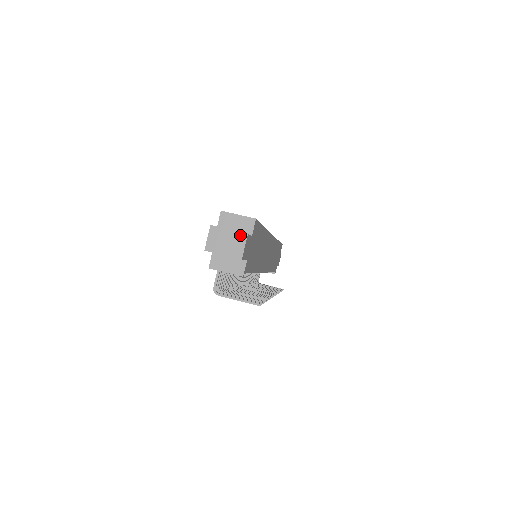
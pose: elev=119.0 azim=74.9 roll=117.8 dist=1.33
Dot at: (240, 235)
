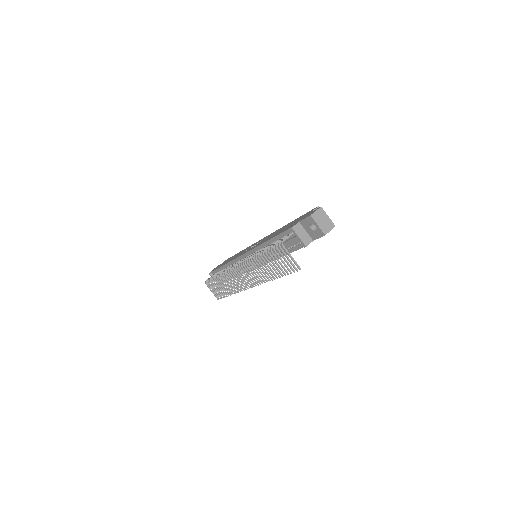
Dot at: (332, 223)
